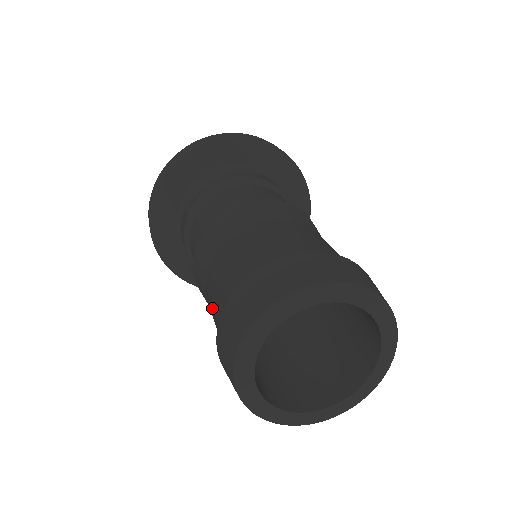
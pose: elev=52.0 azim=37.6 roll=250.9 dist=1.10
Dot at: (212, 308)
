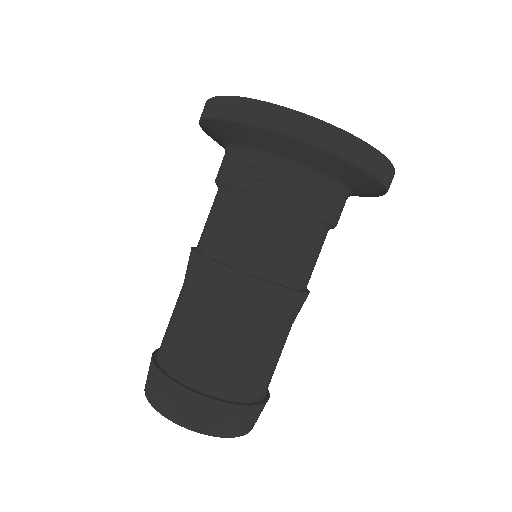
Dot at: occluded
